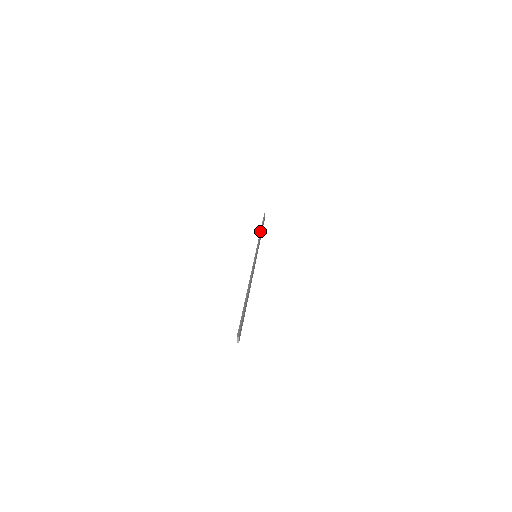
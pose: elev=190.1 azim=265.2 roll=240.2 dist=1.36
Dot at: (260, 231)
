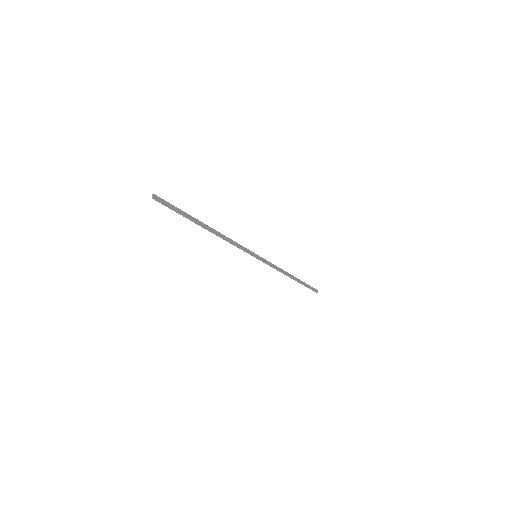
Dot at: (288, 273)
